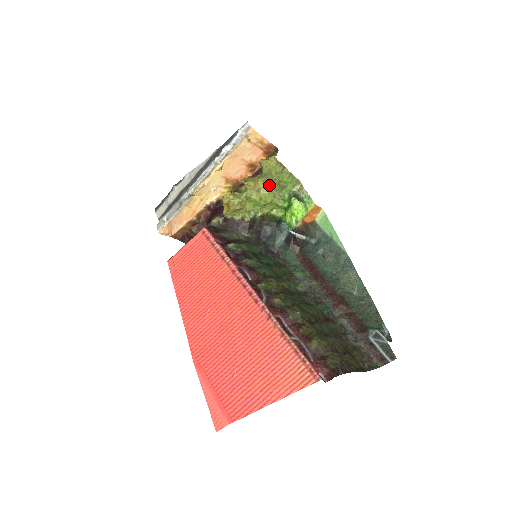
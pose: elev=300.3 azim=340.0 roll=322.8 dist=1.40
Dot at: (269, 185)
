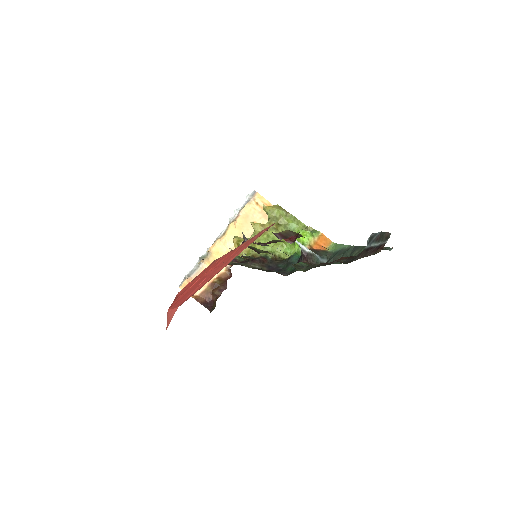
Dot at: (275, 226)
